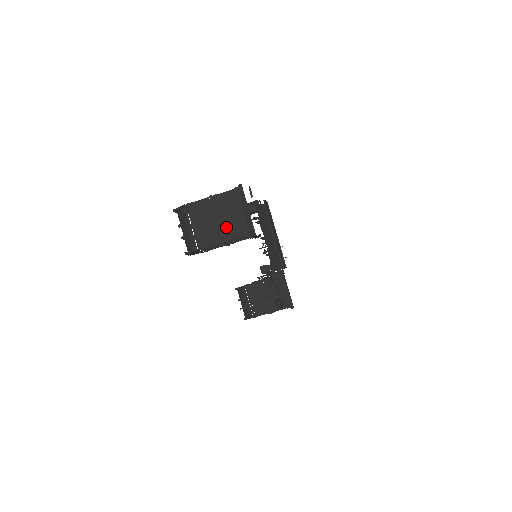
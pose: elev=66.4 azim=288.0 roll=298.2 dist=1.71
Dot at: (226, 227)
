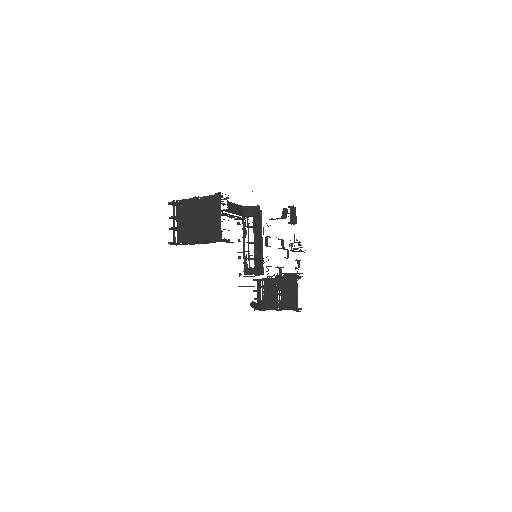
Dot at: (201, 228)
